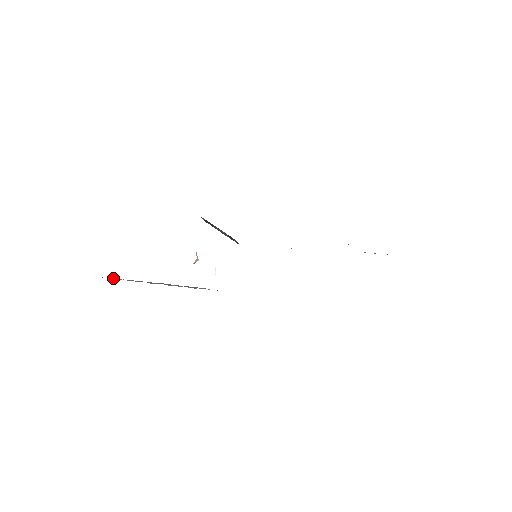
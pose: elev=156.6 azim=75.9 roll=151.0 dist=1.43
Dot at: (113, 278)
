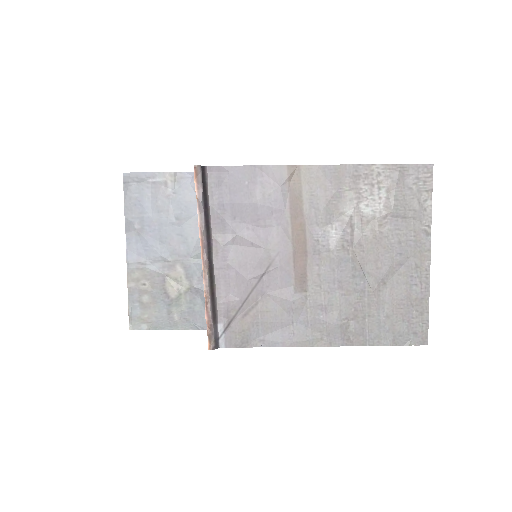
Dot at: (131, 312)
